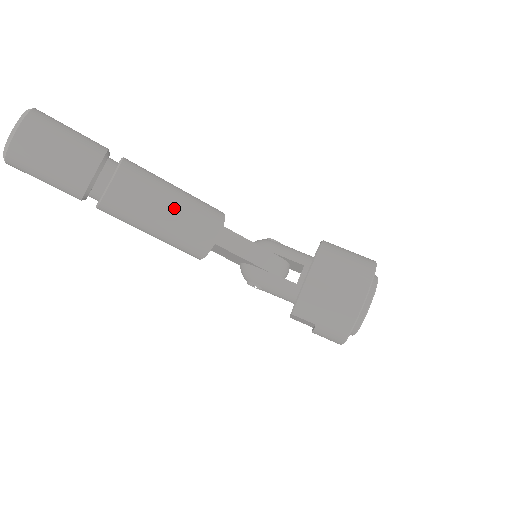
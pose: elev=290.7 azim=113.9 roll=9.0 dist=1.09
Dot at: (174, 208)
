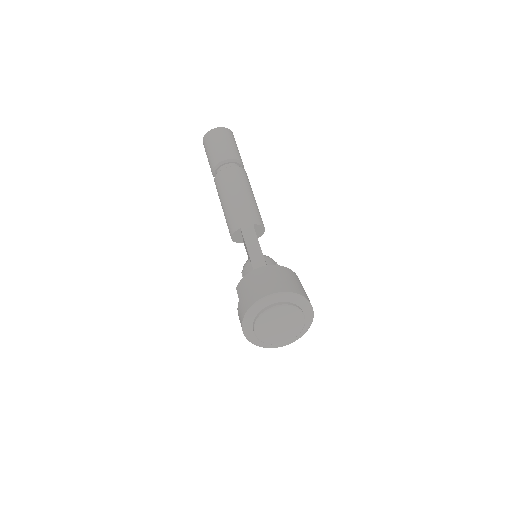
Dot at: (239, 197)
